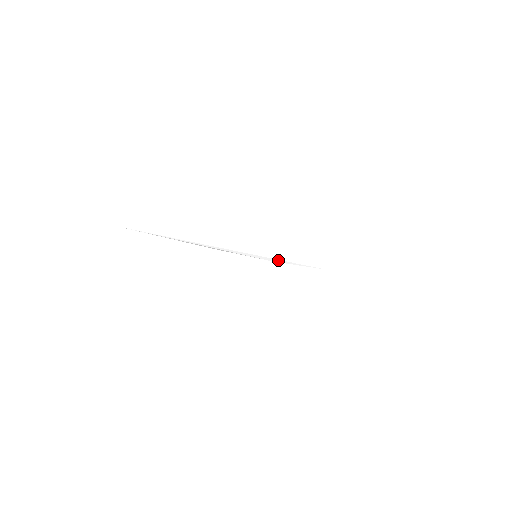
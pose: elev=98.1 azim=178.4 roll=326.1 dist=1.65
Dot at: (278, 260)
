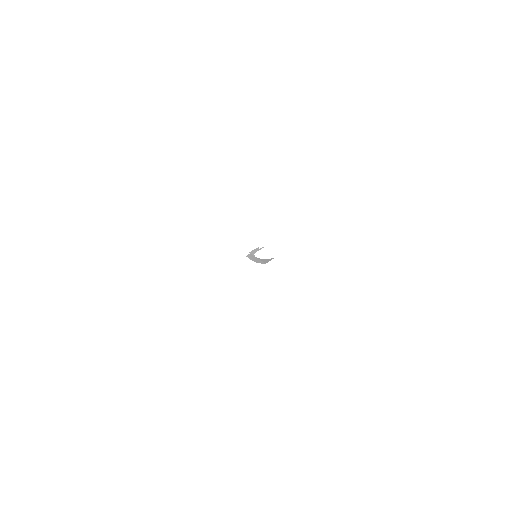
Dot at: (252, 255)
